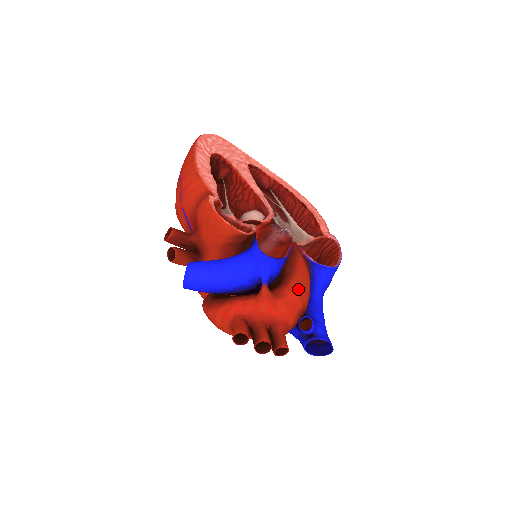
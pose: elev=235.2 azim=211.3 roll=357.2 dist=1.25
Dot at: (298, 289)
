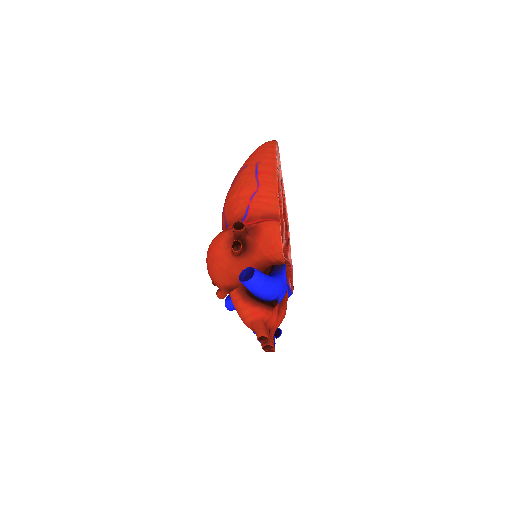
Dot at: occluded
